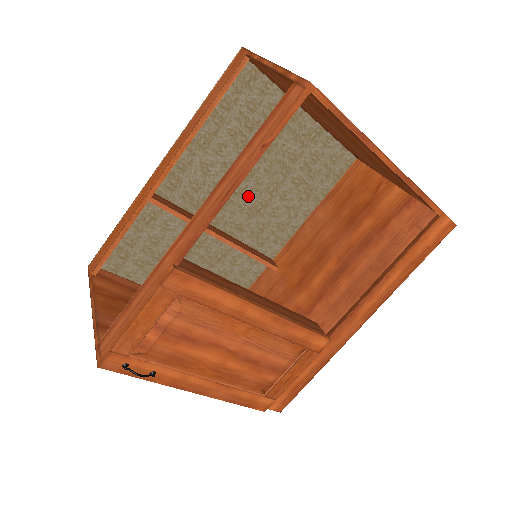
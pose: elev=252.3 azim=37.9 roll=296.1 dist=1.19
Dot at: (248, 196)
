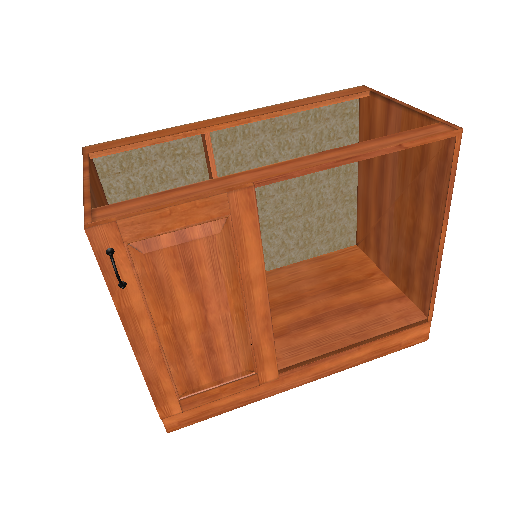
Dot at: (267, 206)
